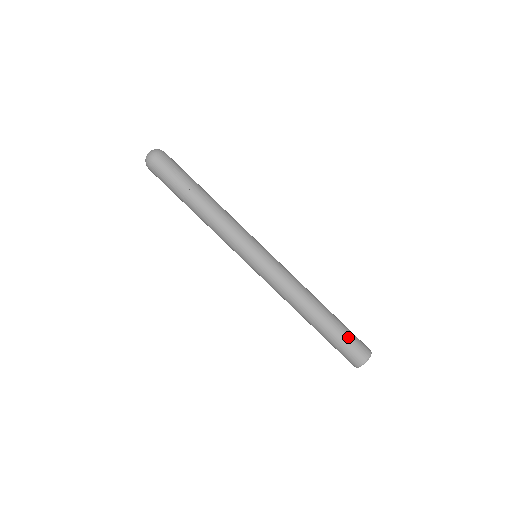
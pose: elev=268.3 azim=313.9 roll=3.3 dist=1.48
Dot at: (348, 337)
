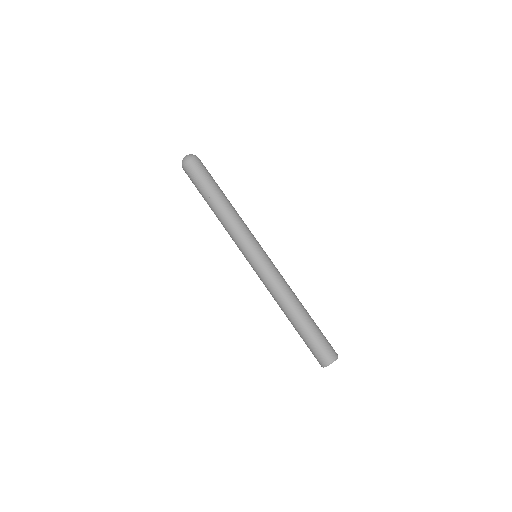
Dot at: (315, 343)
